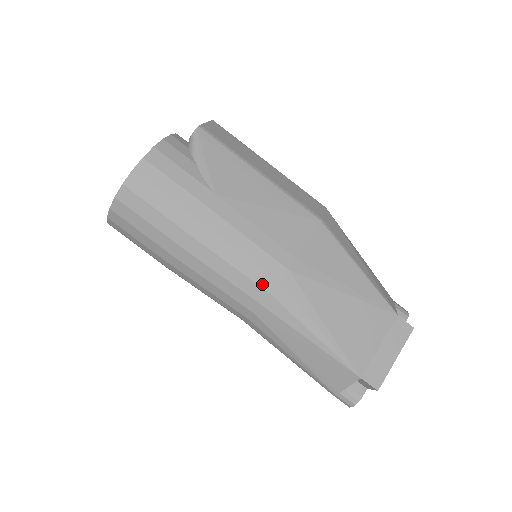
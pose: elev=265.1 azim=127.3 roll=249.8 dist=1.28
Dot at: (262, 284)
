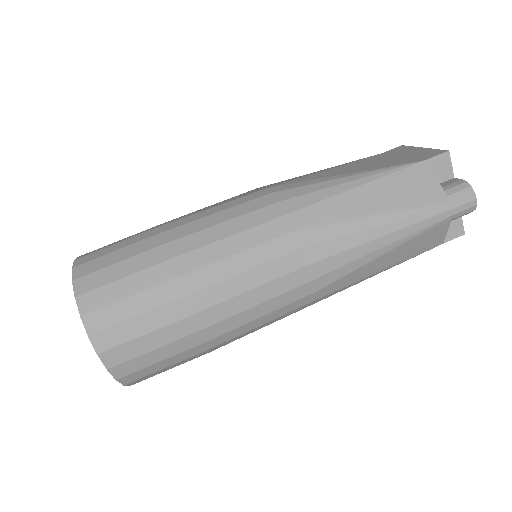
Dot at: (264, 205)
